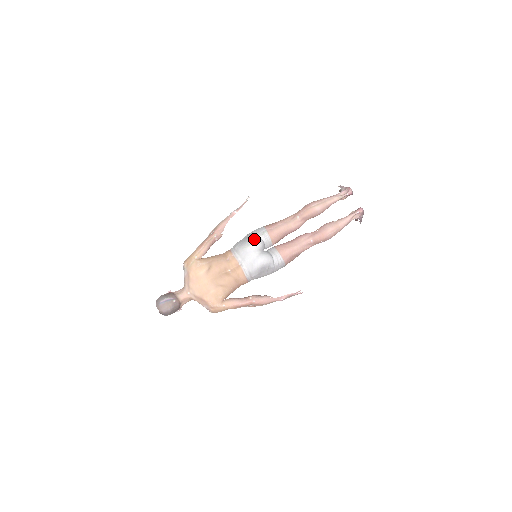
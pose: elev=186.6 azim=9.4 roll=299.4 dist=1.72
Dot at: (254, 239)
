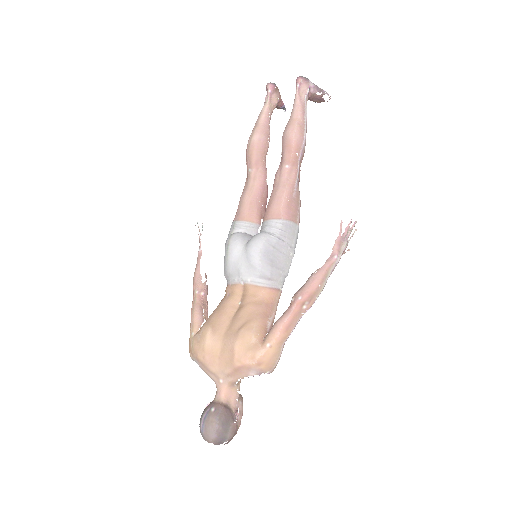
Dot at: (227, 242)
